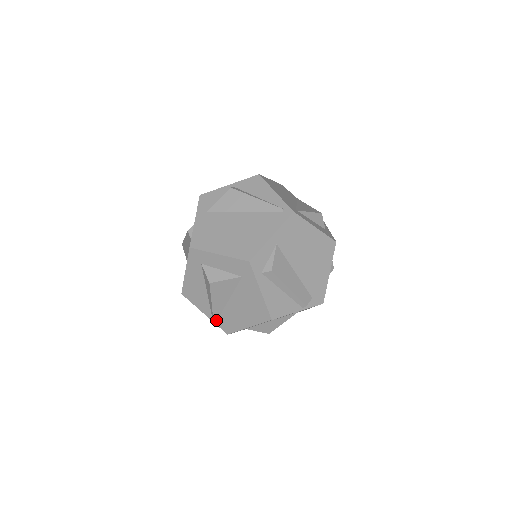
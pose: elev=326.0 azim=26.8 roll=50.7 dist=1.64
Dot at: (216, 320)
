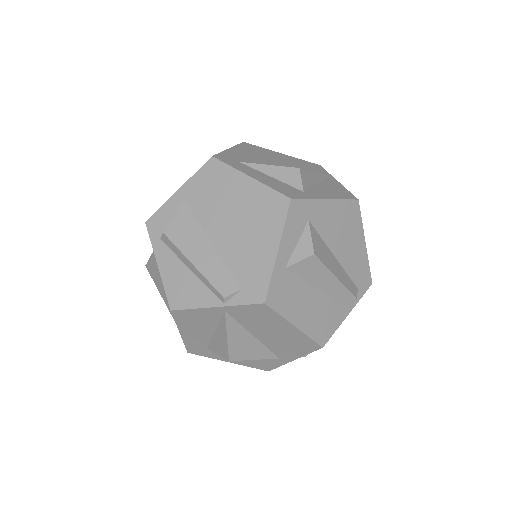
Dot at: occluded
